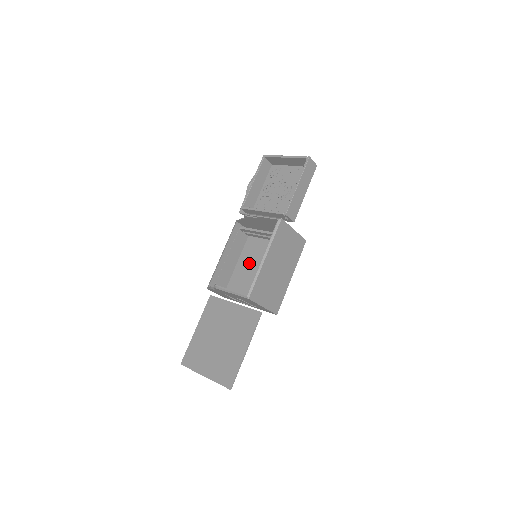
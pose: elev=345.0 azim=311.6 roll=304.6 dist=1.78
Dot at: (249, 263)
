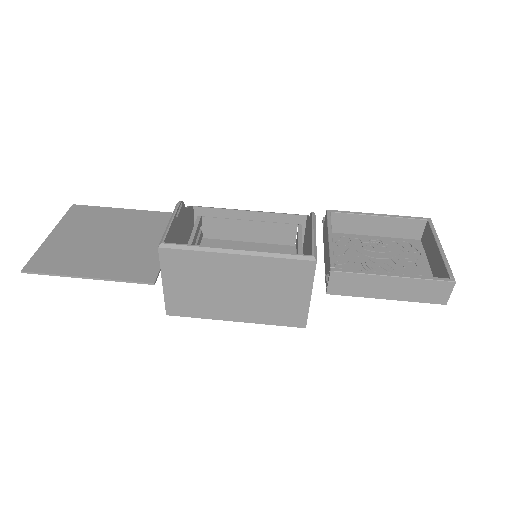
Dot at: occluded
